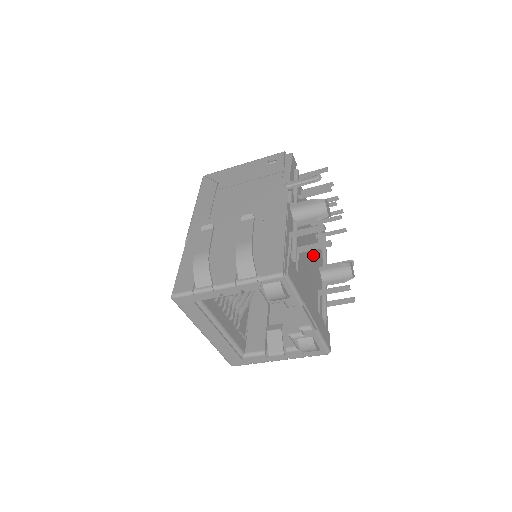
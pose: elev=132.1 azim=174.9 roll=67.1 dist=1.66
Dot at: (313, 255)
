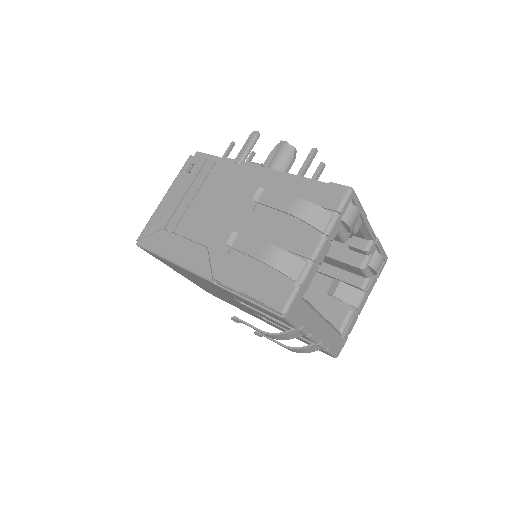
Dot at: occluded
